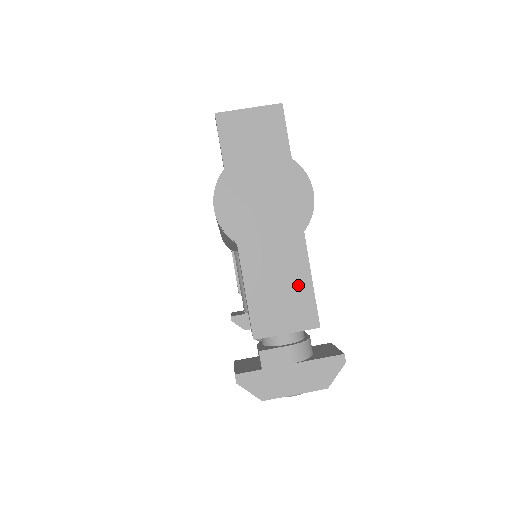
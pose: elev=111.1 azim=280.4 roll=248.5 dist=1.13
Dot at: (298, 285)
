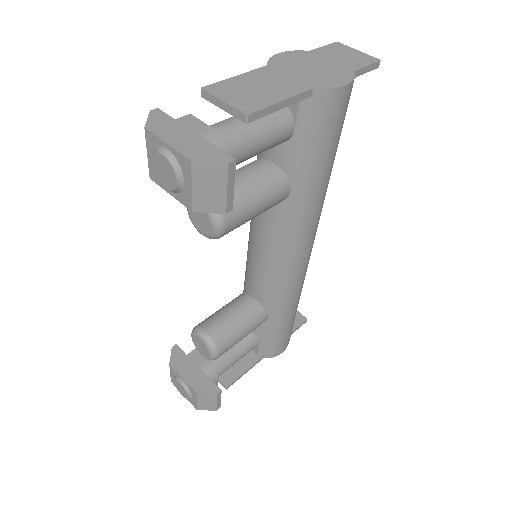
Dot at: (270, 96)
